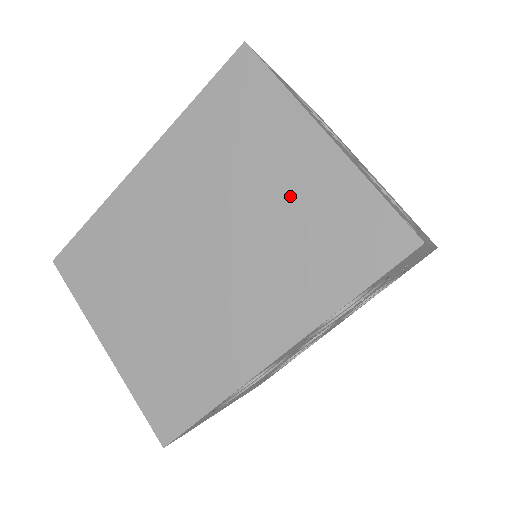
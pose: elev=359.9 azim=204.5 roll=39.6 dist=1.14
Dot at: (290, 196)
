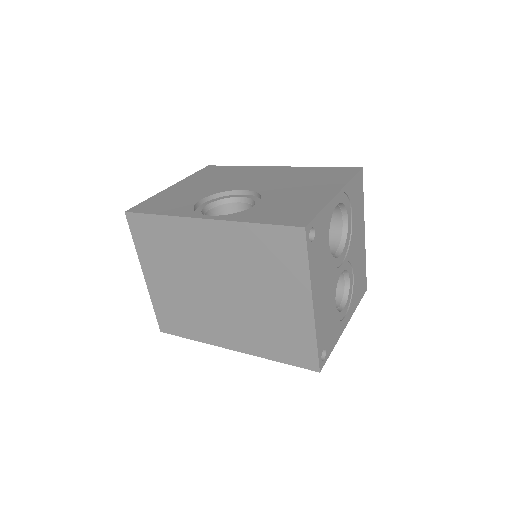
Dot at: (278, 310)
